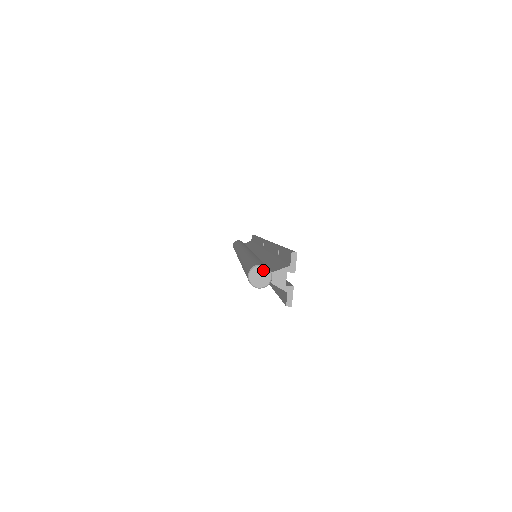
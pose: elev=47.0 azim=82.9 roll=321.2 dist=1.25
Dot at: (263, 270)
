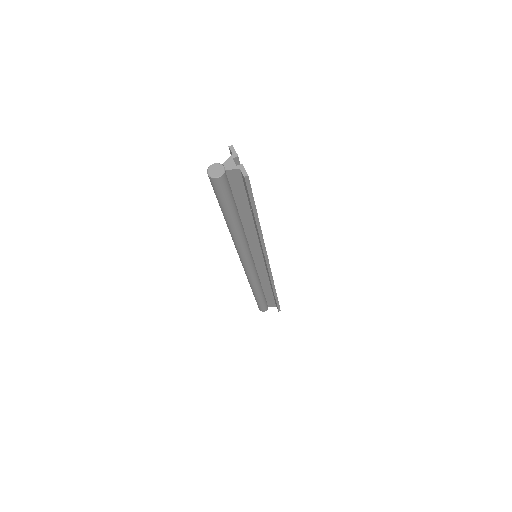
Dot at: (216, 166)
